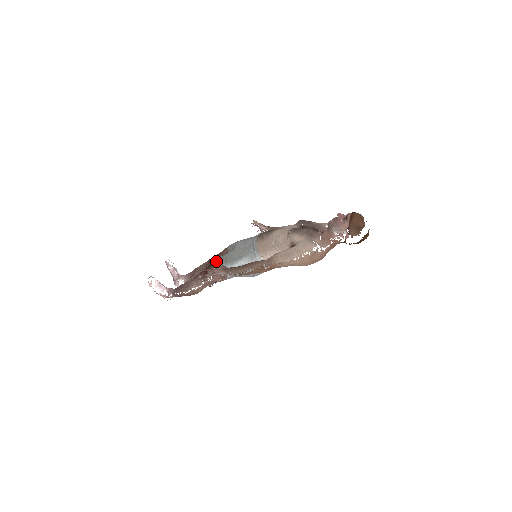
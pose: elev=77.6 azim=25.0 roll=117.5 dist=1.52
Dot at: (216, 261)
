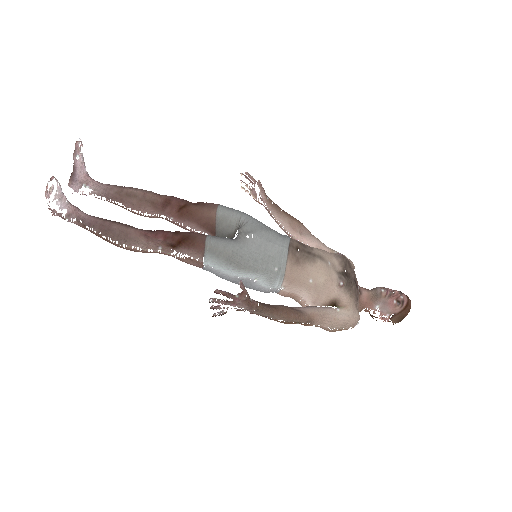
Dot at: occluded
